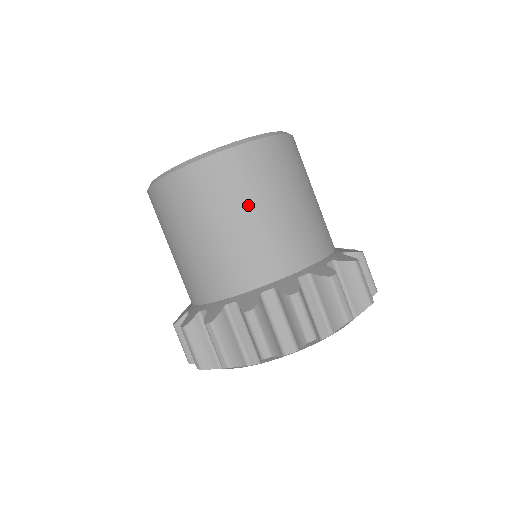
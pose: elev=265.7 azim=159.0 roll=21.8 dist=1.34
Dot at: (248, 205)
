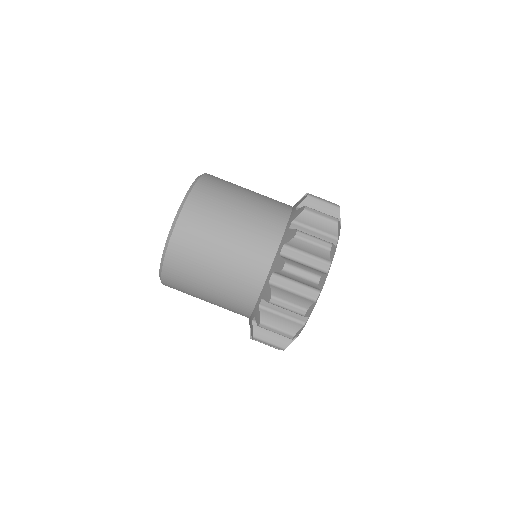
Dot at: (206, 268)
